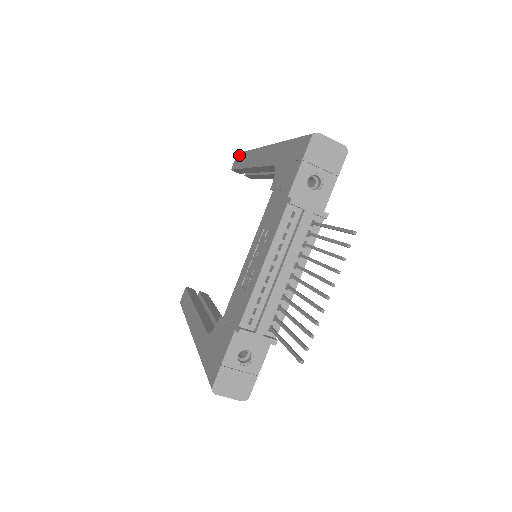
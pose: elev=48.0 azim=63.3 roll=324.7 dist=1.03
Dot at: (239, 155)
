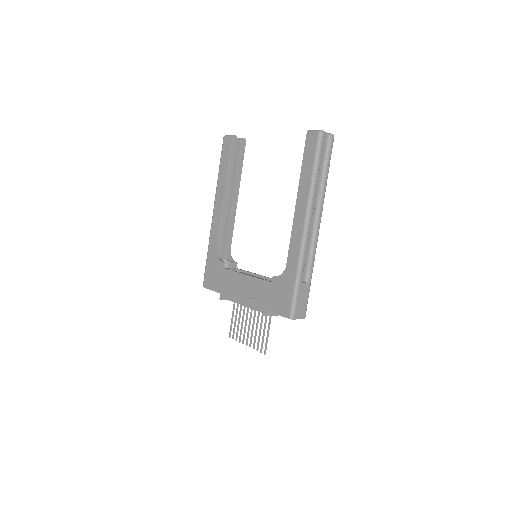
Dot at: (315, 146)
